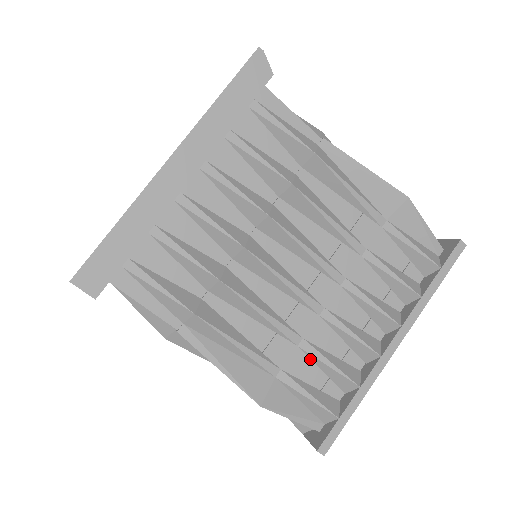
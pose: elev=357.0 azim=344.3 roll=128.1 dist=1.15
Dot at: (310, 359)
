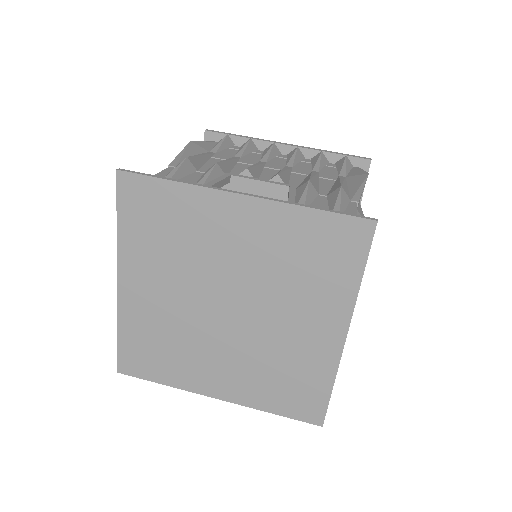
Dot at: occluded
